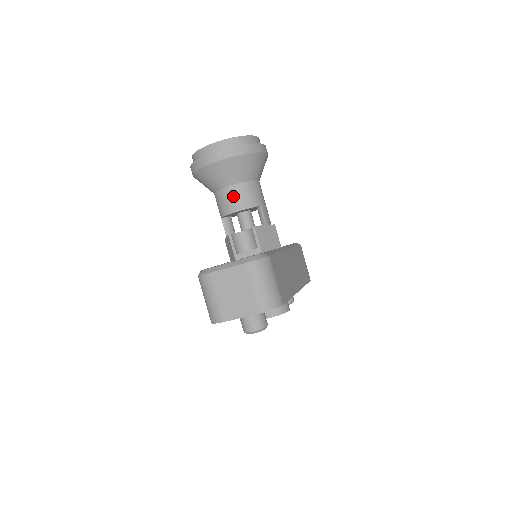
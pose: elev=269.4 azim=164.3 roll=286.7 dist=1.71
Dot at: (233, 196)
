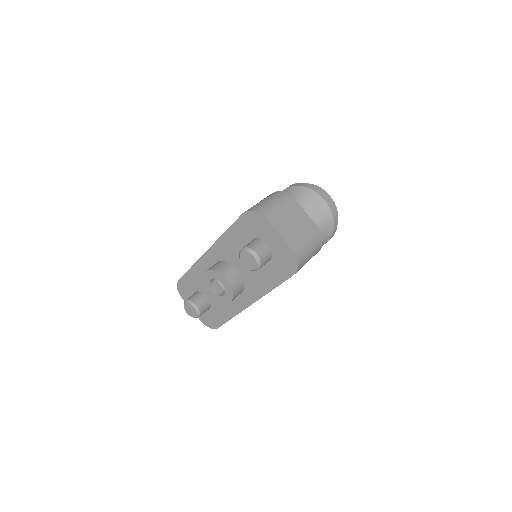
Dot at: occluded
